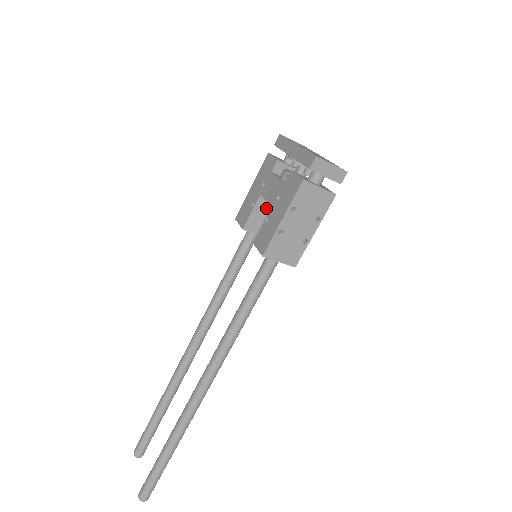
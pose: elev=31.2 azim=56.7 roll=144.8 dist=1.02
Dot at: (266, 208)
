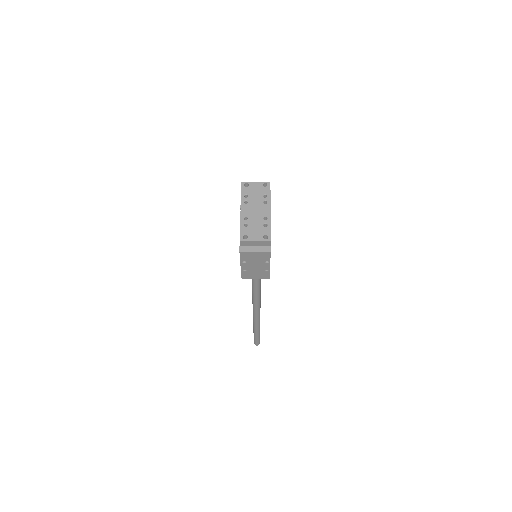
Dot at: occluded
